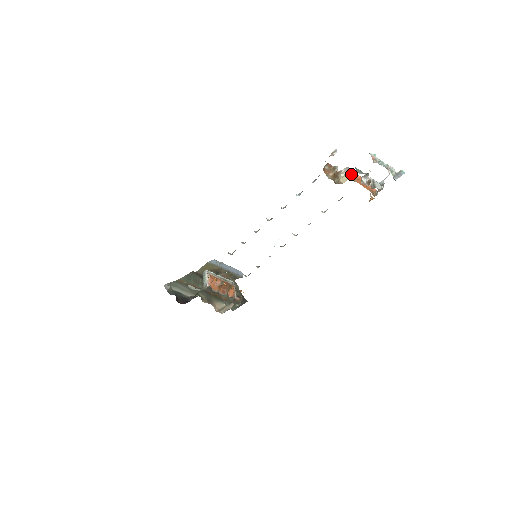
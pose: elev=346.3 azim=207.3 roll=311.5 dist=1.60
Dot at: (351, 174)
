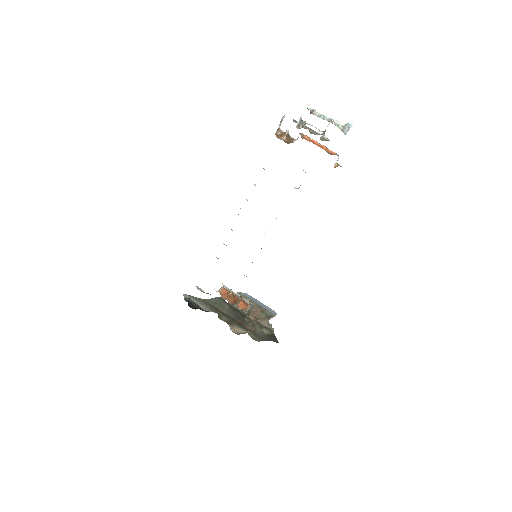
Dot at: (299, 133)
